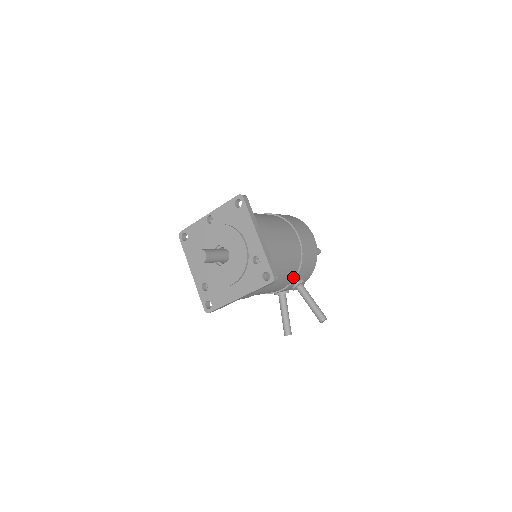
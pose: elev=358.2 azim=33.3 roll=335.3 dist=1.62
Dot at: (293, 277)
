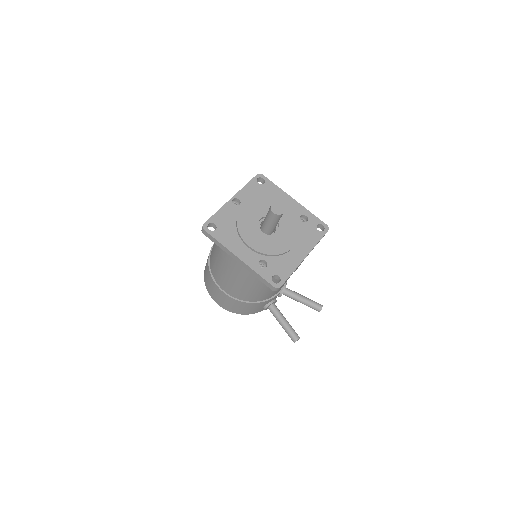
Dot at: occluded
